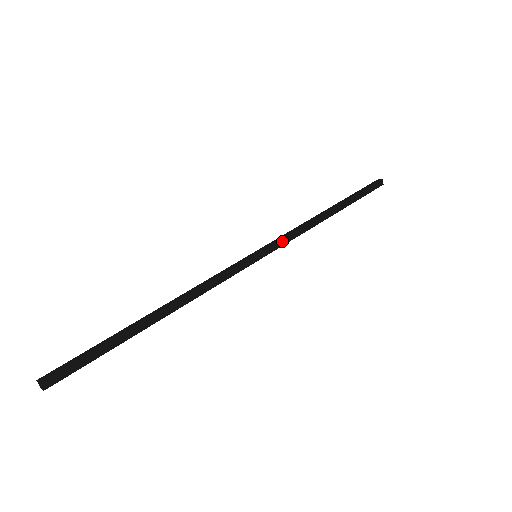
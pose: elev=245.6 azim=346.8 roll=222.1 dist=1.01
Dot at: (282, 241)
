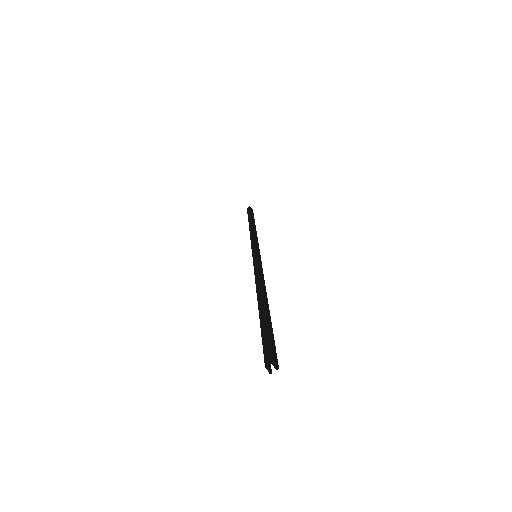
Dot at: (256, 244)
